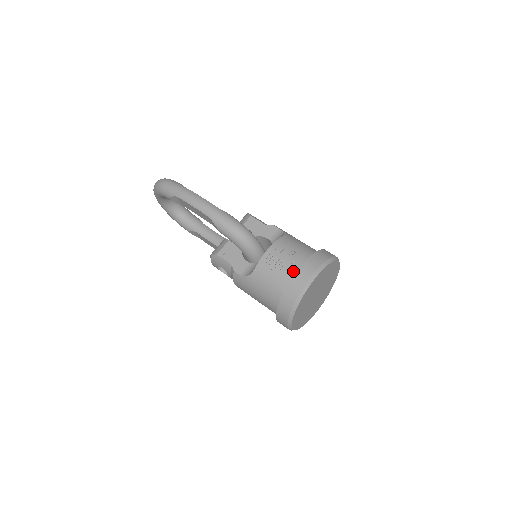
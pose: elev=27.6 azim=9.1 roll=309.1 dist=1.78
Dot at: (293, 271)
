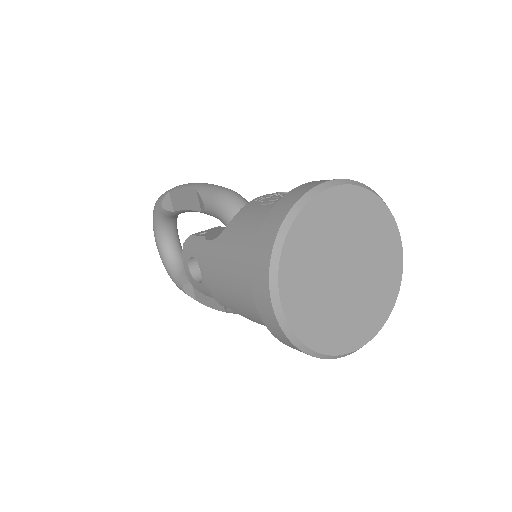
Dot at: occluded
